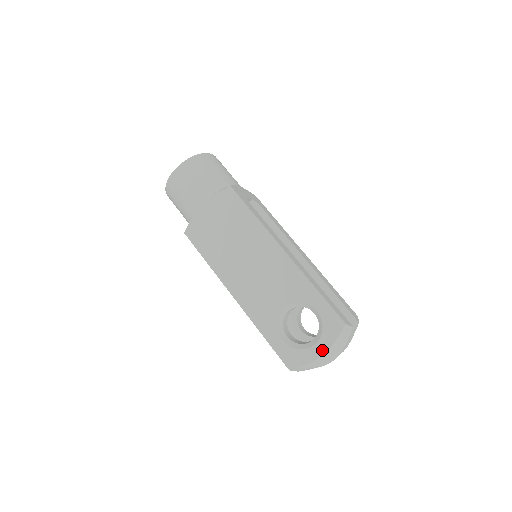
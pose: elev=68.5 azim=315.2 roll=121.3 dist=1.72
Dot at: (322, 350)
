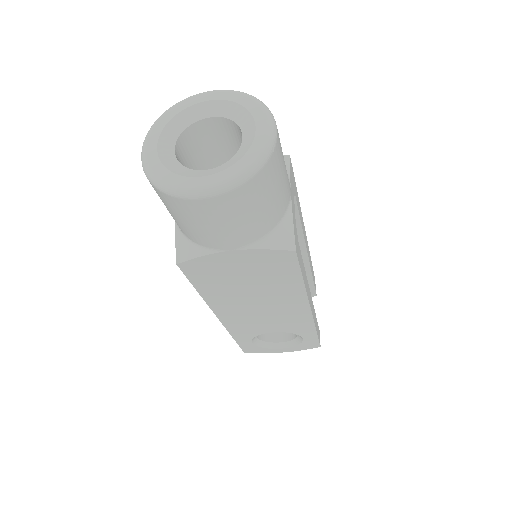
Dot at: (285, 351)
